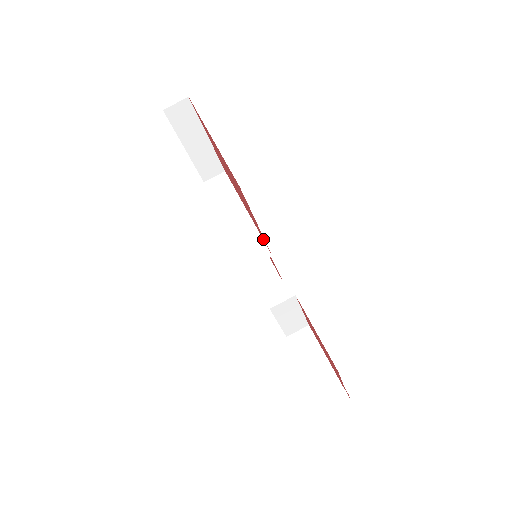
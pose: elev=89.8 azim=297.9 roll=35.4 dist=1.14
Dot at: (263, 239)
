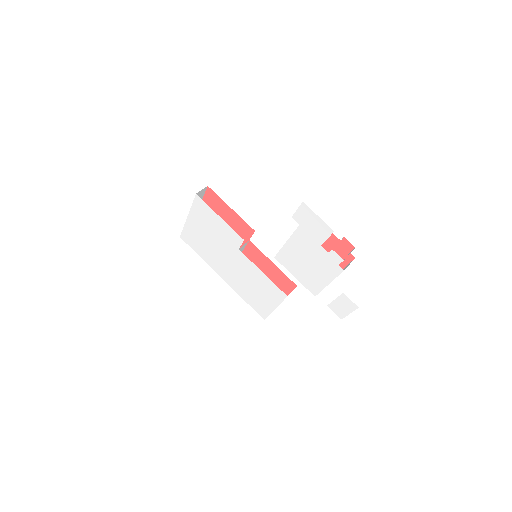
Dot at: (248, 234)
